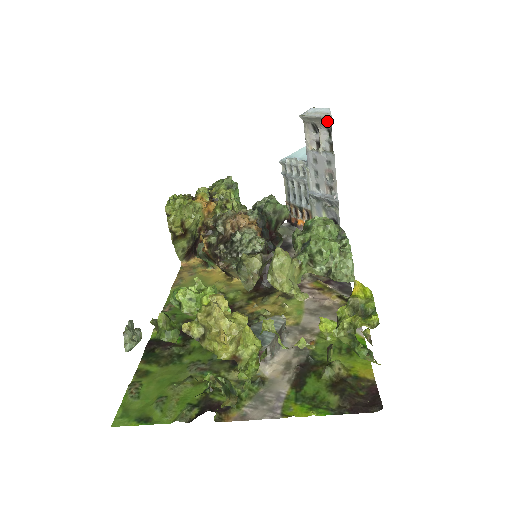
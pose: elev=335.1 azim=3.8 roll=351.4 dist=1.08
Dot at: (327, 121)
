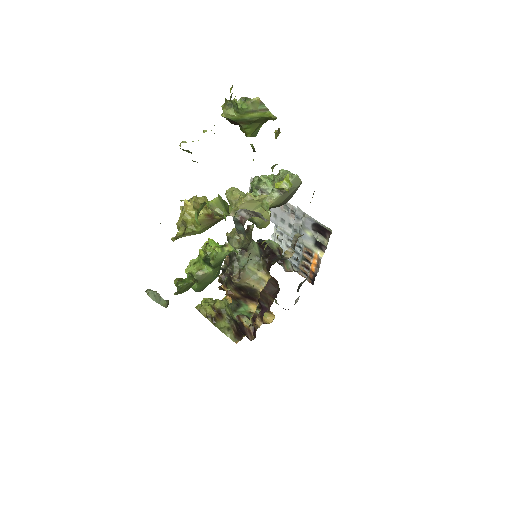
Dot at: occluded
